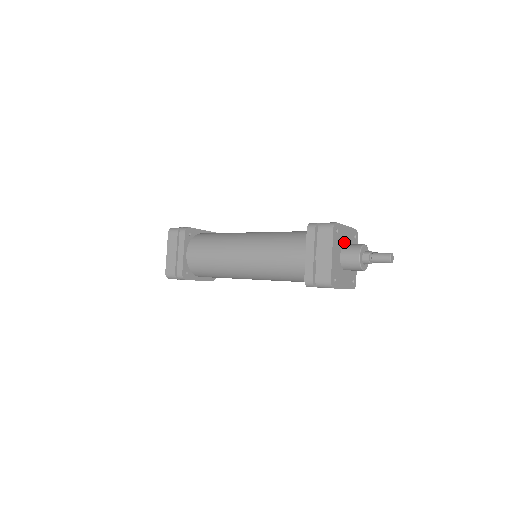
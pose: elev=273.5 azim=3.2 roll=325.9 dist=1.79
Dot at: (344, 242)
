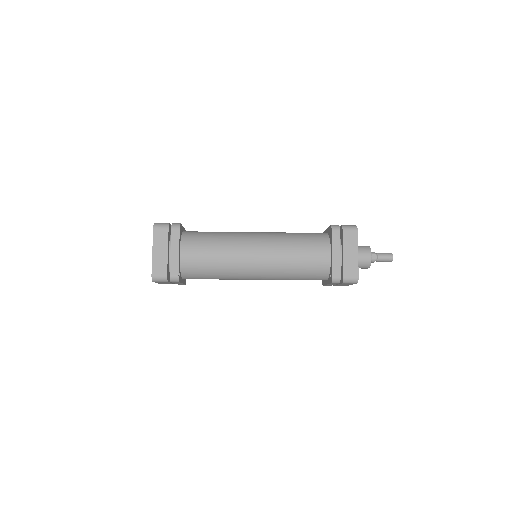
Dot at: occluded
